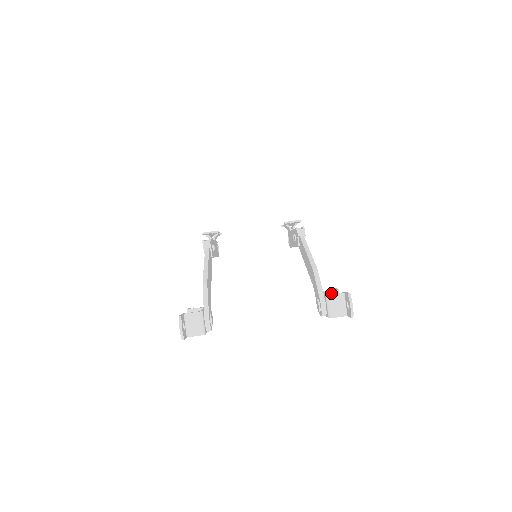
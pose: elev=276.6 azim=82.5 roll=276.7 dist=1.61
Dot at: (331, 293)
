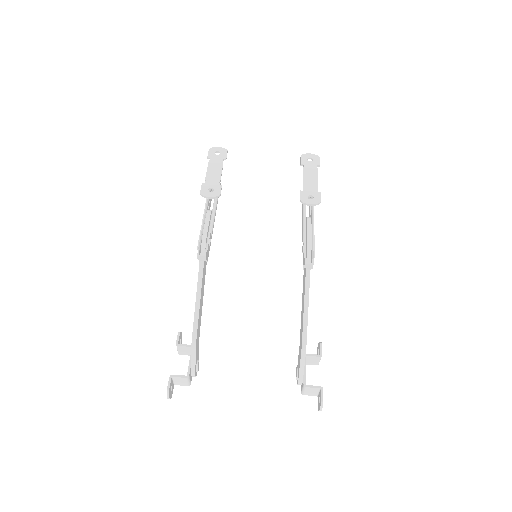
Dot at: (314, 357)
